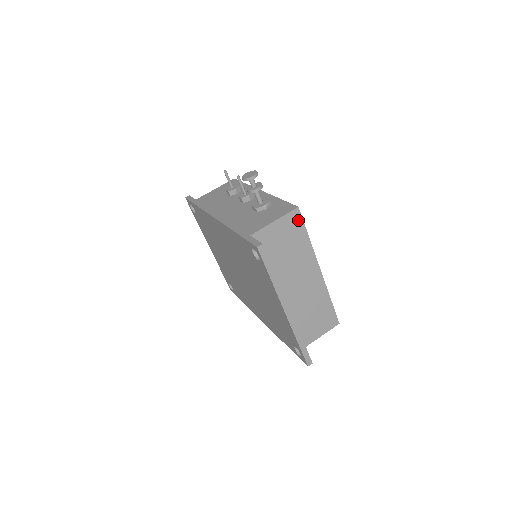
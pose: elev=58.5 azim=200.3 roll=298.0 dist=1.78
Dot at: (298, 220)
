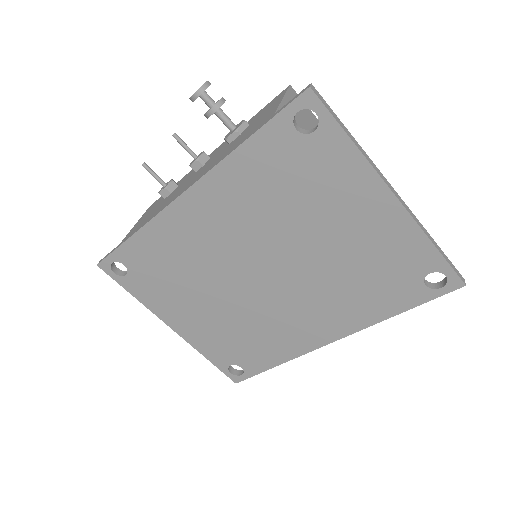
Dot at: occluded
